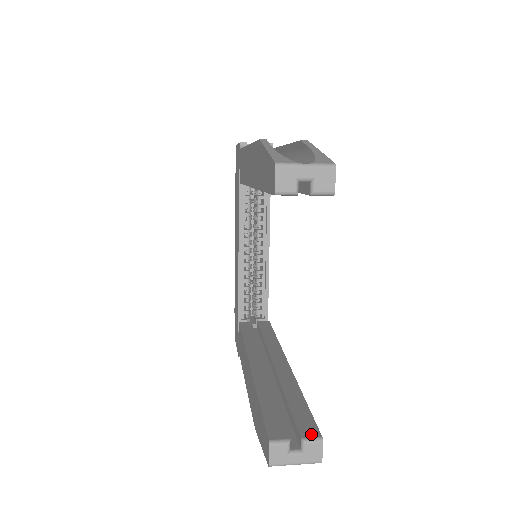
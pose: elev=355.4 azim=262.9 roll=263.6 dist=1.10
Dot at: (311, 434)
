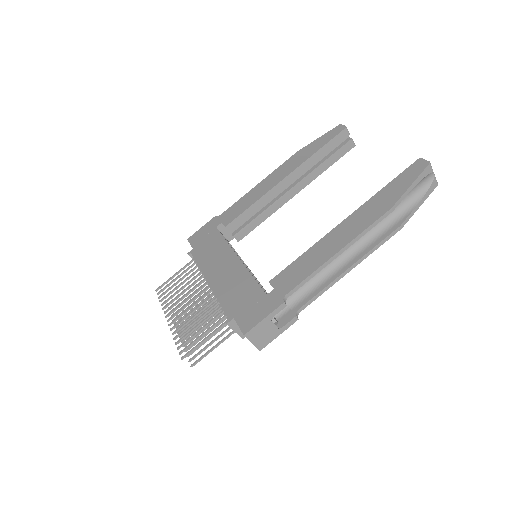
Dot at: occluded
